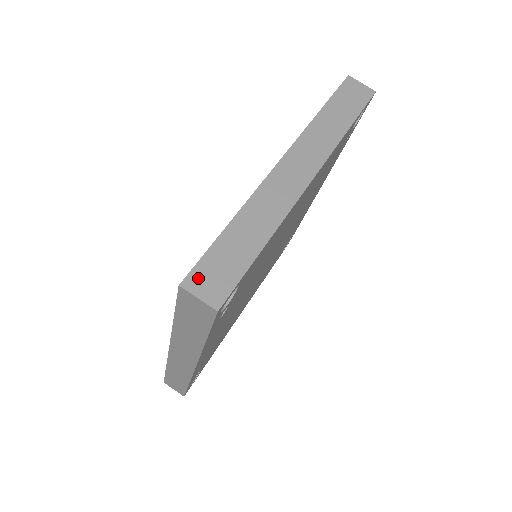
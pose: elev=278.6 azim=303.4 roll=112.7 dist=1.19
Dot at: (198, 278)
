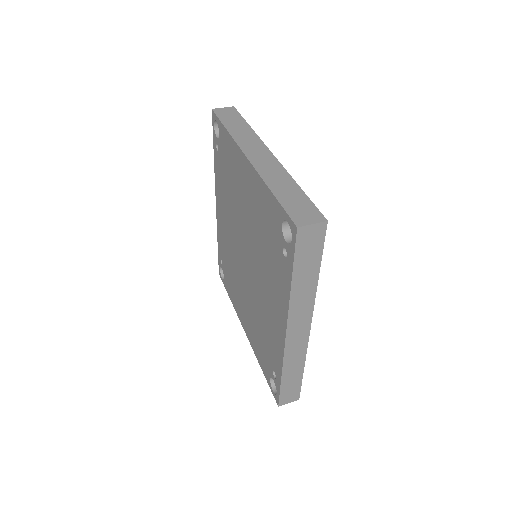
Dot at: (299, 218)
